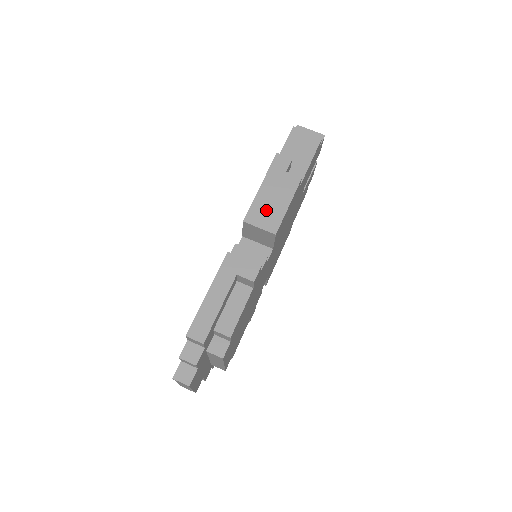
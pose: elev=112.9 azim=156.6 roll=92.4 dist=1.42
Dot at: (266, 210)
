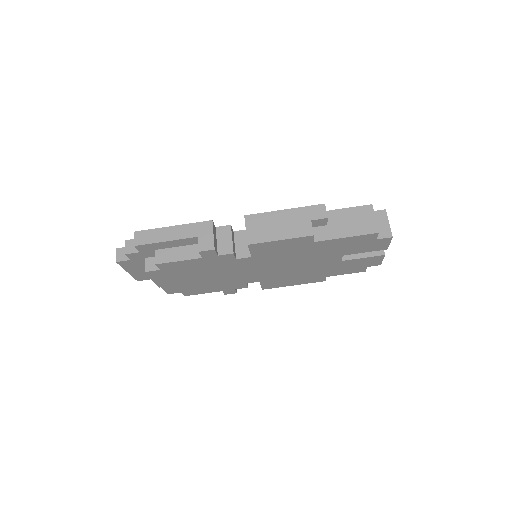
Dot at: (265, 226)
